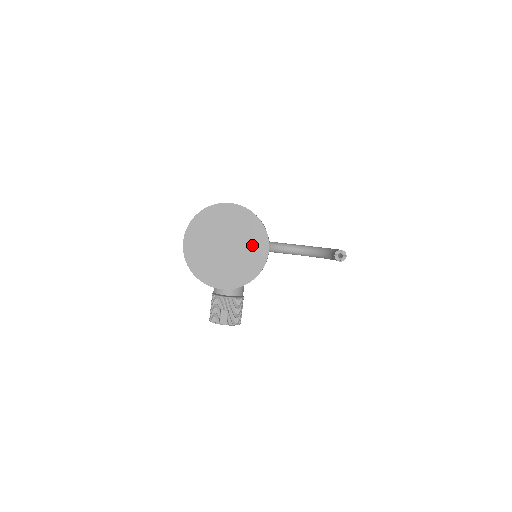
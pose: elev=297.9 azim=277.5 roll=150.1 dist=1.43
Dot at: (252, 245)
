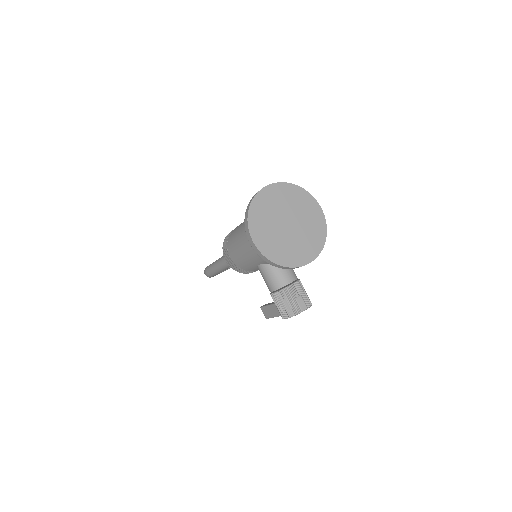
Dot at: (307, 211)
